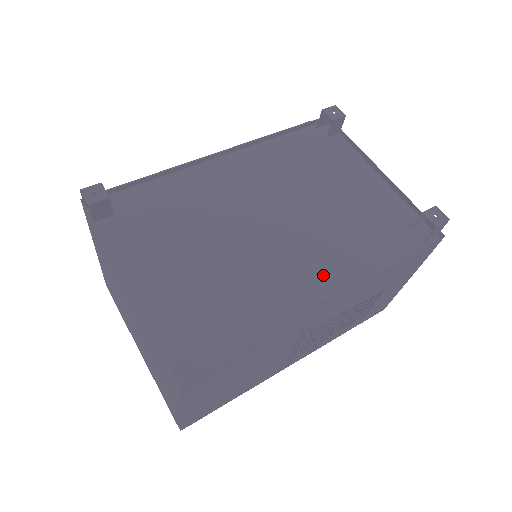
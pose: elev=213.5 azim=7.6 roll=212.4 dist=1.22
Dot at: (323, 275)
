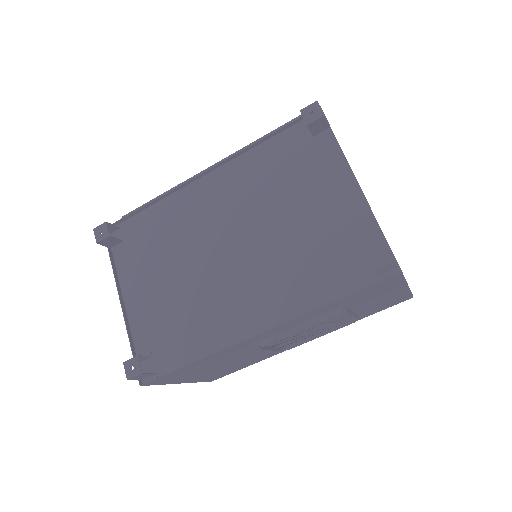
Dot at: (263, 307)
